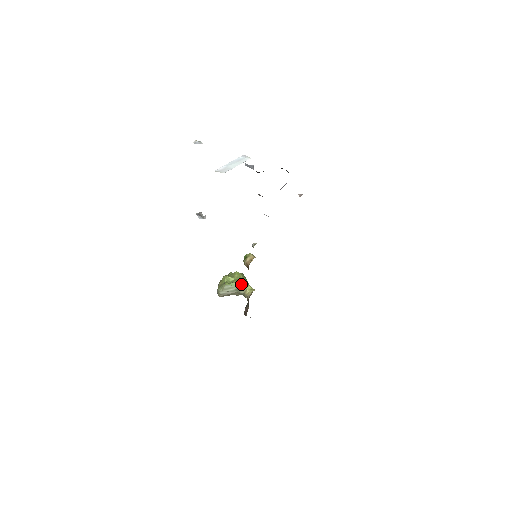
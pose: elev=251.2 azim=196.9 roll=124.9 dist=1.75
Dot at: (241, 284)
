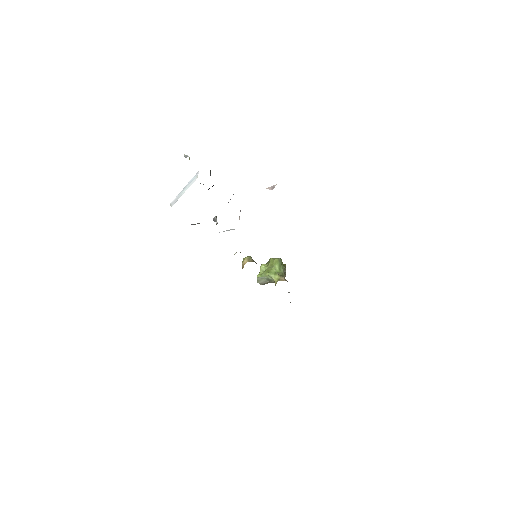
Dot at: (268, 275)
